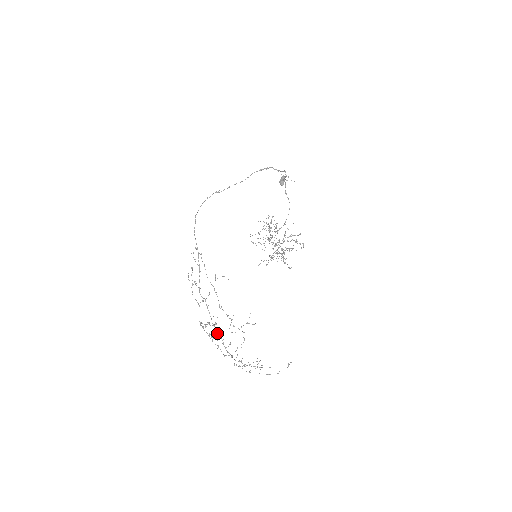
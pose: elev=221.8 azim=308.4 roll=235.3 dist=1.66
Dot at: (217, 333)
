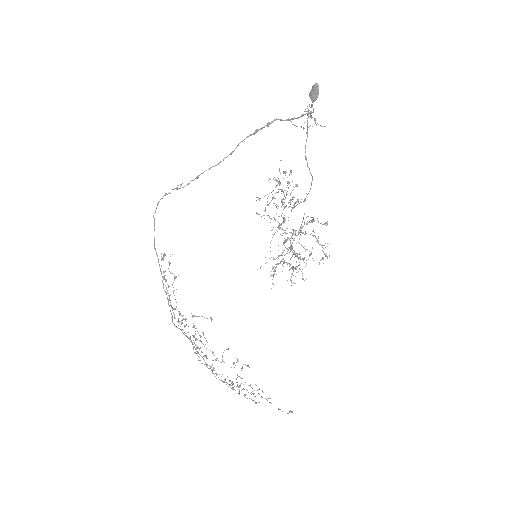
Dot at: (204, 356)
